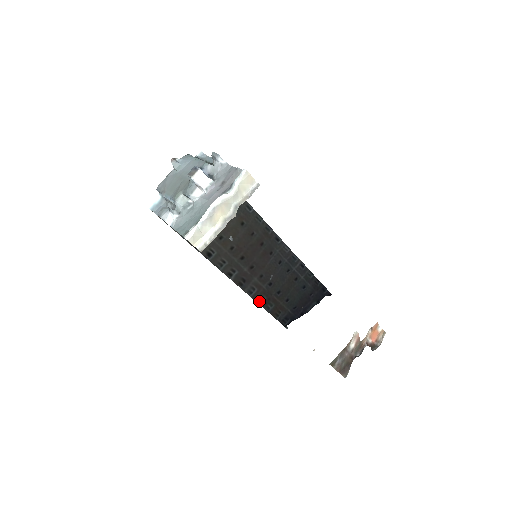
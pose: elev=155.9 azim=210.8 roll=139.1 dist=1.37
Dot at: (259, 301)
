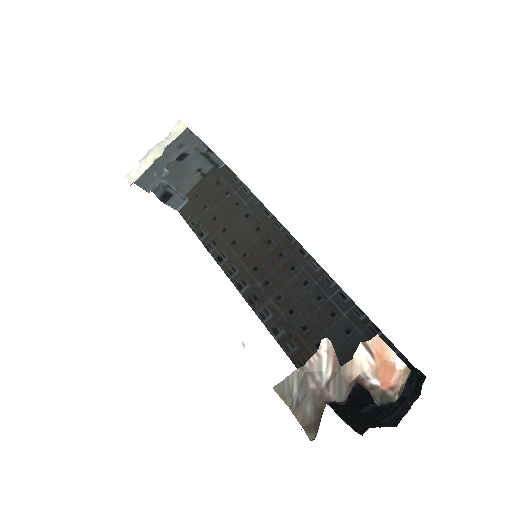
Dot at: (275, 333)
